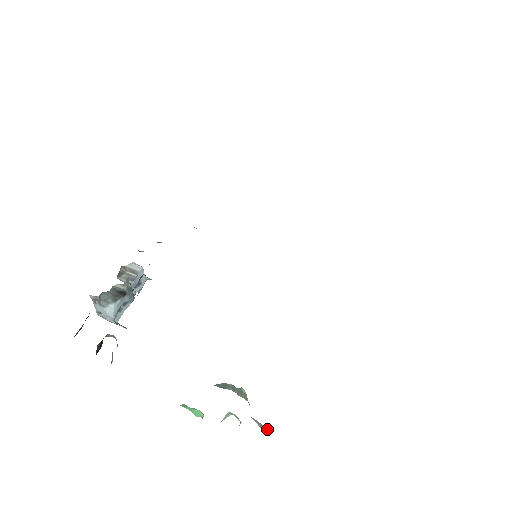
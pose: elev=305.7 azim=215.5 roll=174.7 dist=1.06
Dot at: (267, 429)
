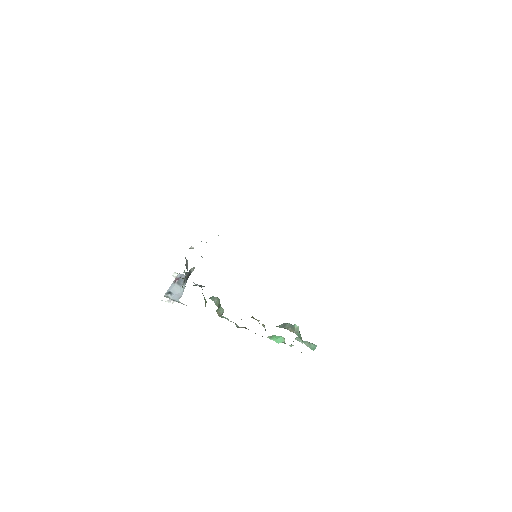
Dot at: (314, 346)
